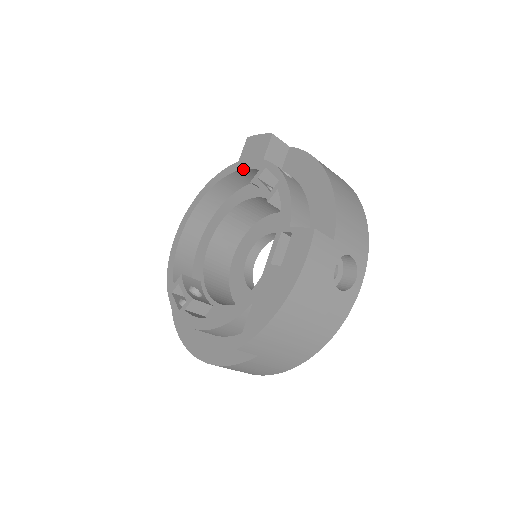
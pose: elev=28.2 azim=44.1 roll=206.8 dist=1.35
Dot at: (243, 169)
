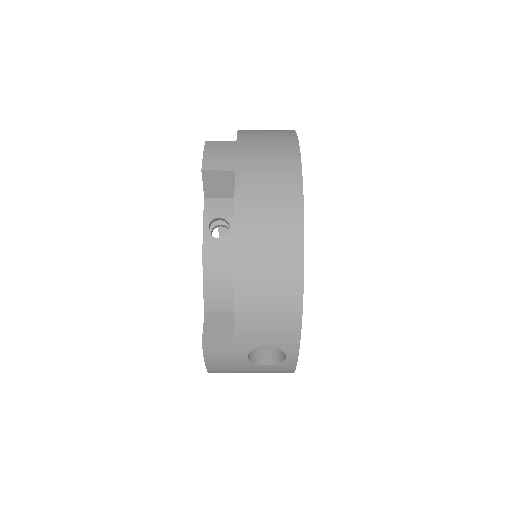
Dot at: occluded
